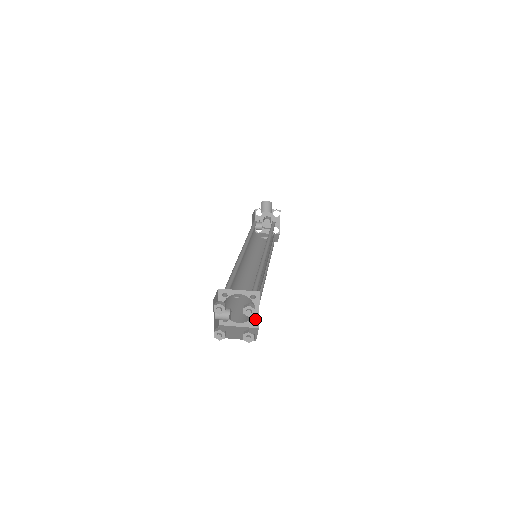
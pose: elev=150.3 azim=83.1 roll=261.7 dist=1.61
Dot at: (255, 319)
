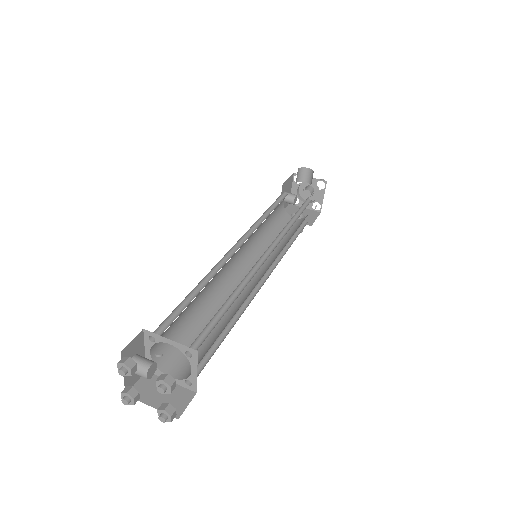
Dot at: (192, 381)
